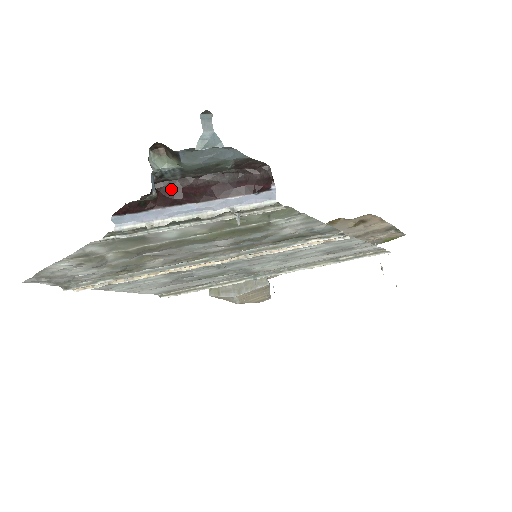
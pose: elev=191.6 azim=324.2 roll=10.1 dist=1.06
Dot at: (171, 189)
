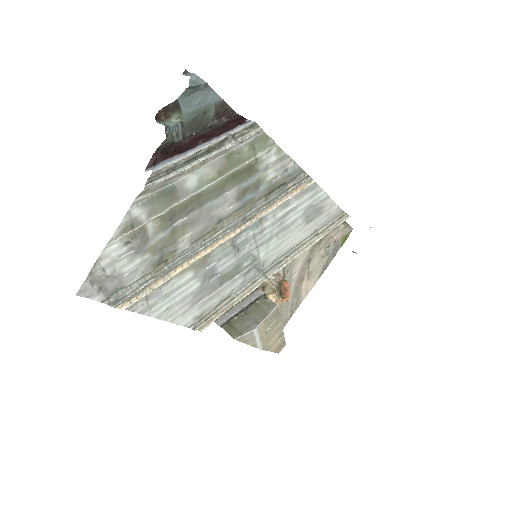
Dot at: (179, 147)
